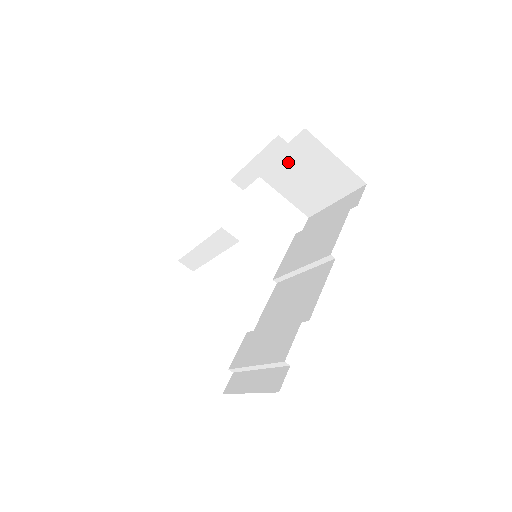
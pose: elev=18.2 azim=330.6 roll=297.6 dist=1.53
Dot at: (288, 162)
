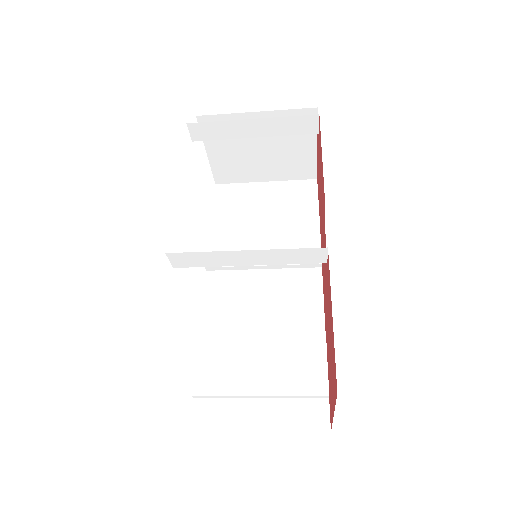
Dot at: occluded
